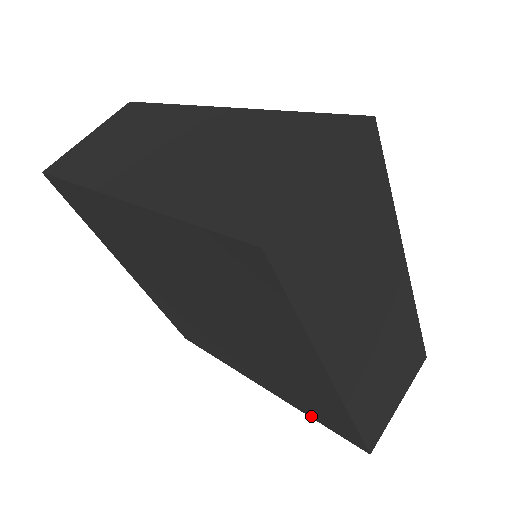
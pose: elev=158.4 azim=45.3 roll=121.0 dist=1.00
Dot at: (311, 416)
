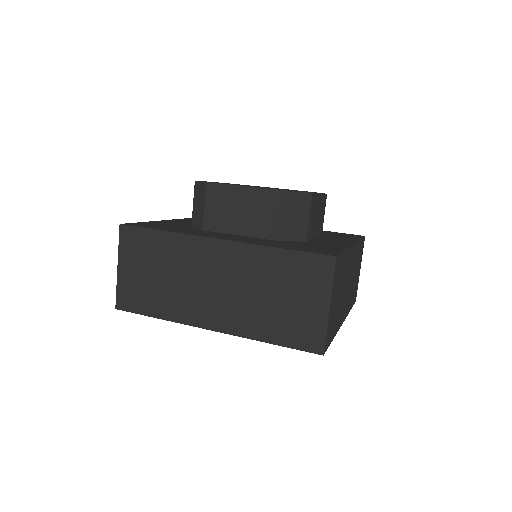
Dot at: occluded
